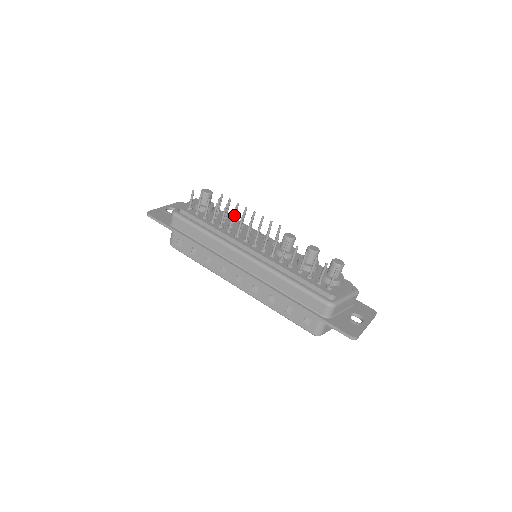
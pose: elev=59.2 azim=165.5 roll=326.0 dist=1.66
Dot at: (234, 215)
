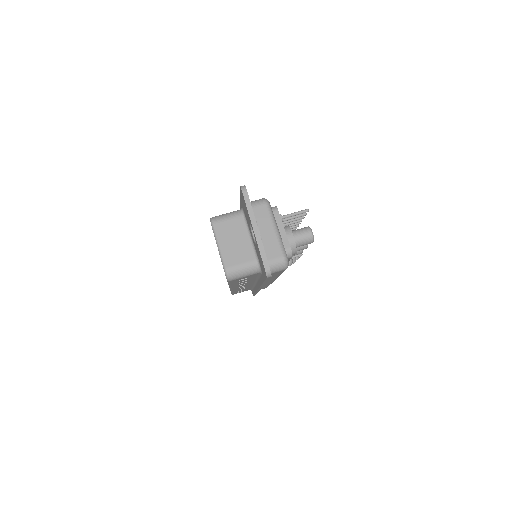
Dot at: occluded
